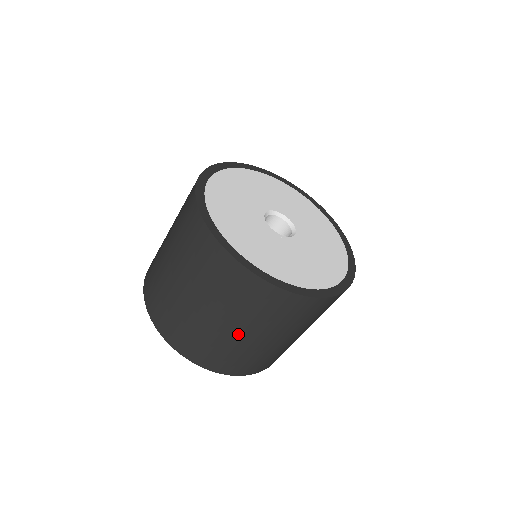
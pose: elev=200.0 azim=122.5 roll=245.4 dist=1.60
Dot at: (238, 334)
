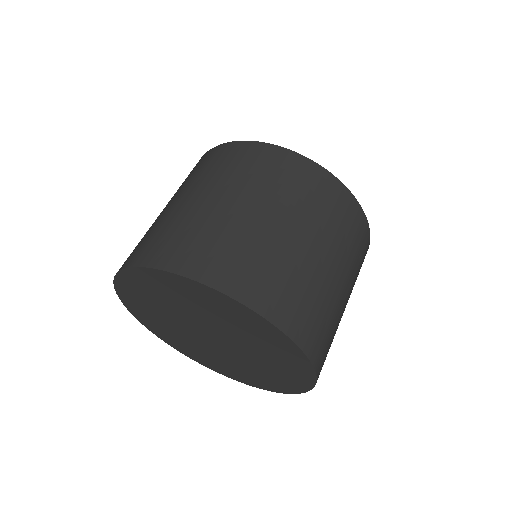
Dot at: (327, 267)
